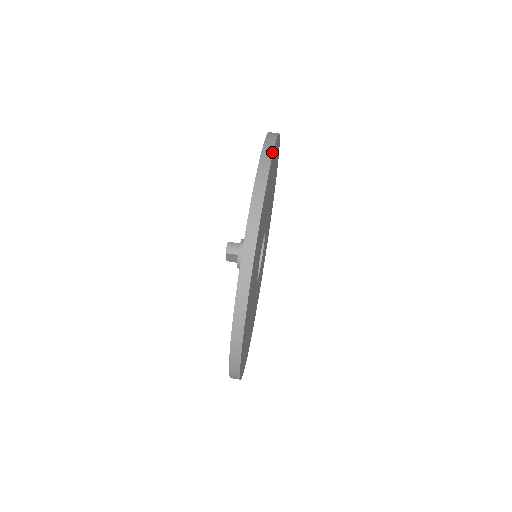
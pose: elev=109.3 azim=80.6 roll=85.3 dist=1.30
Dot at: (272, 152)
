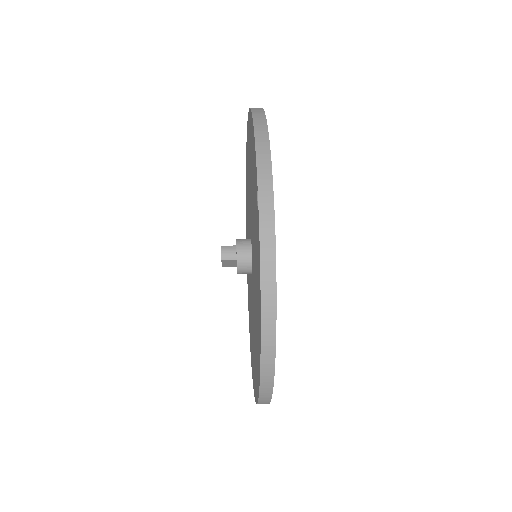
Dot at: (267, 136)
